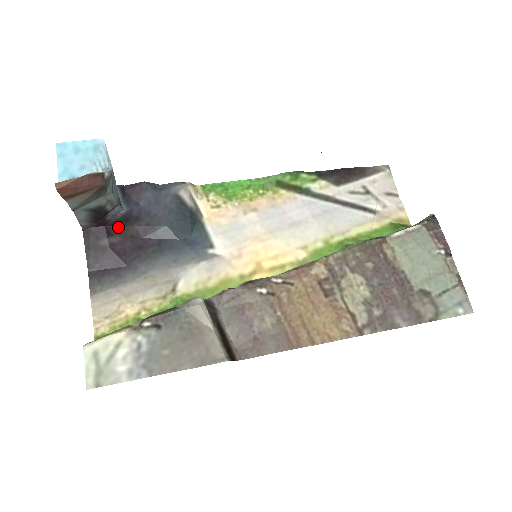
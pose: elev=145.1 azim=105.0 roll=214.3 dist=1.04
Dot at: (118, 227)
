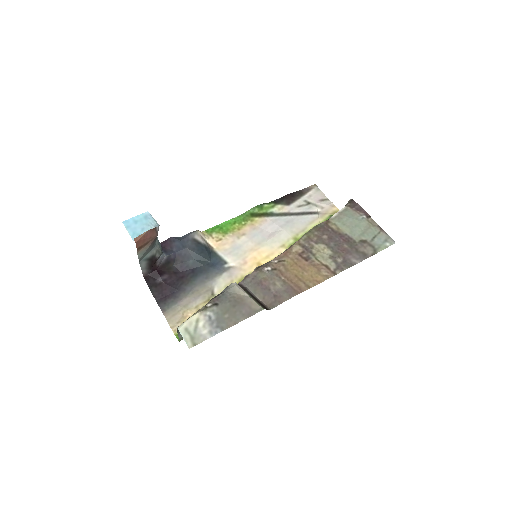
Dot at: (164, 269)
